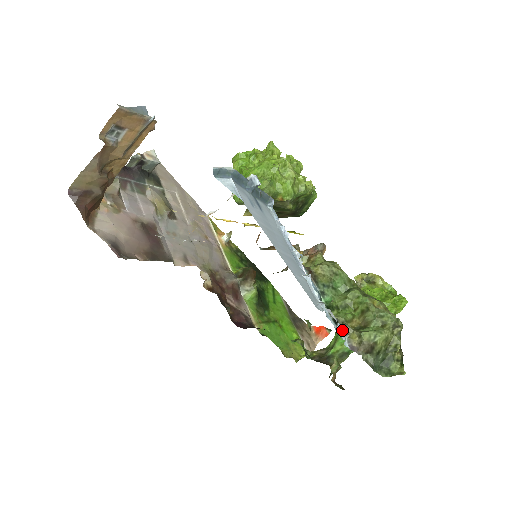
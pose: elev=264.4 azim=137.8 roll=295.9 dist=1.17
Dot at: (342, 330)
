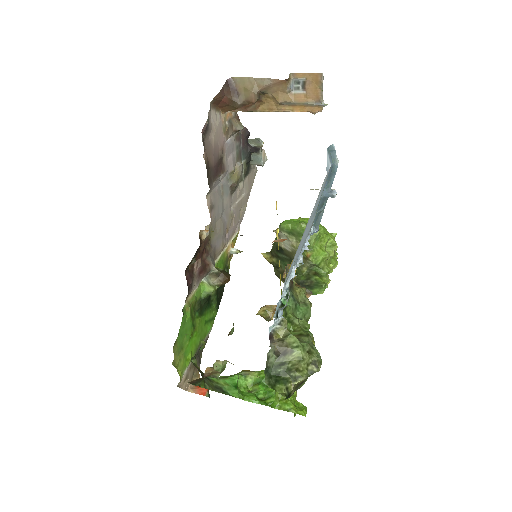
Dot at: (279, 318)
